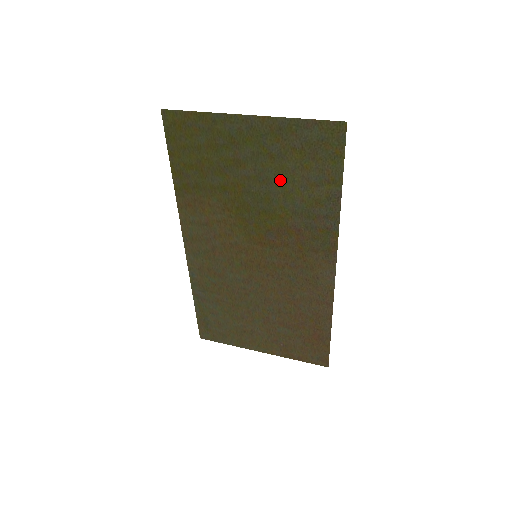
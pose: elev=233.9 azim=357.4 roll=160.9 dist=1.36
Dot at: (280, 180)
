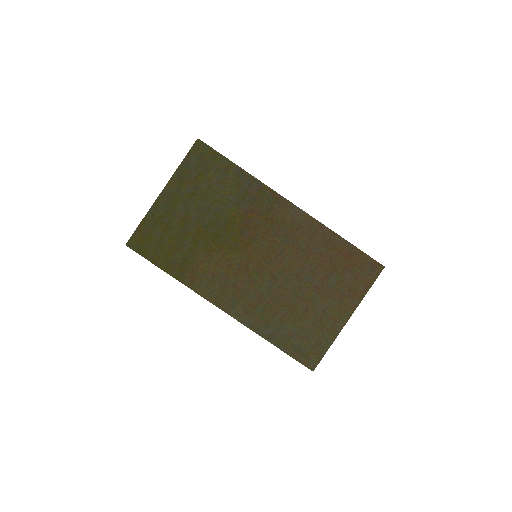
Dot at: (210, 199)
